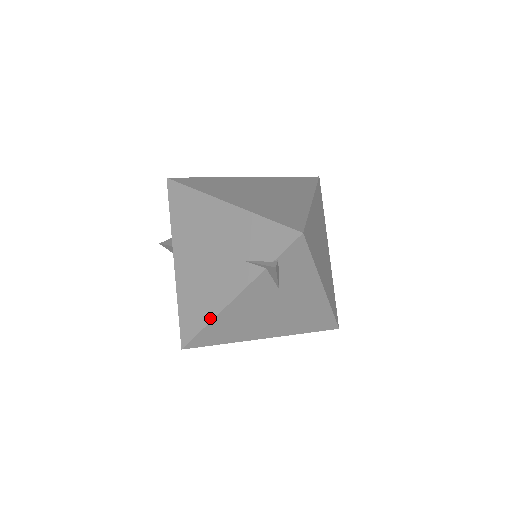
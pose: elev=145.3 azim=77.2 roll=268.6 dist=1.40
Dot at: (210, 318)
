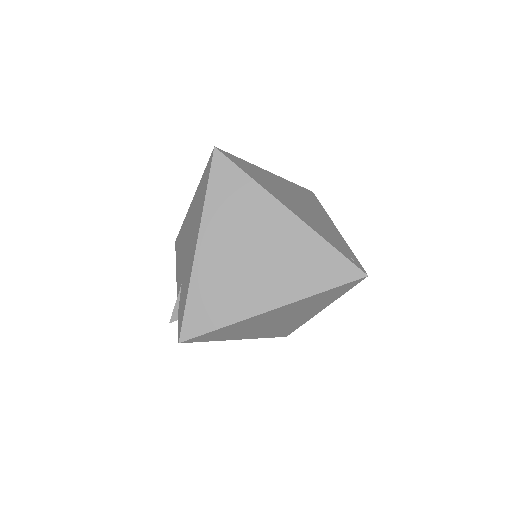
Dot at: (176, 262)
